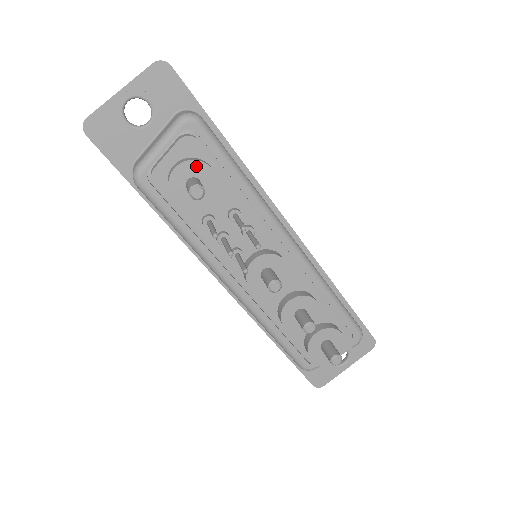
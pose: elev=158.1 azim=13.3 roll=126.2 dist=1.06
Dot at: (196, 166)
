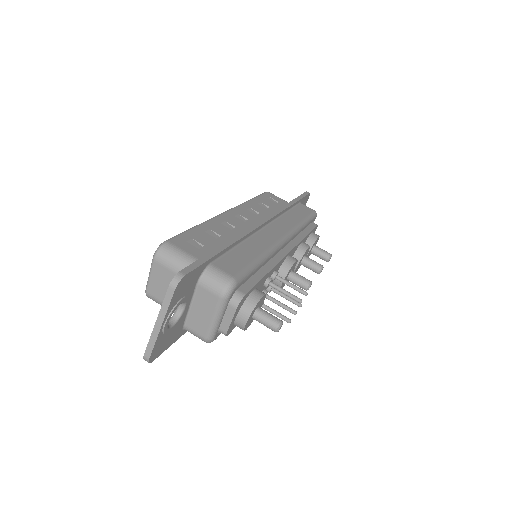
Dot at: (255, 308)
